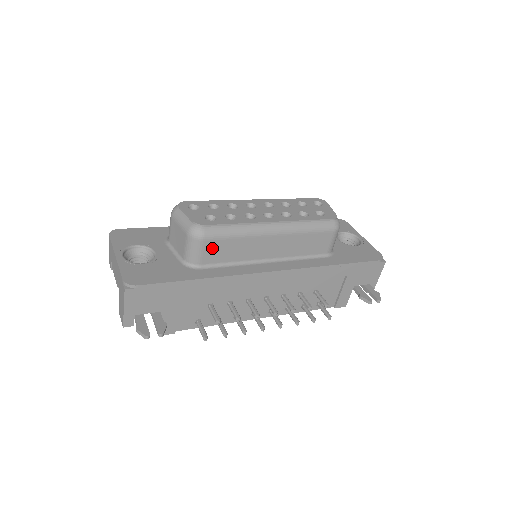
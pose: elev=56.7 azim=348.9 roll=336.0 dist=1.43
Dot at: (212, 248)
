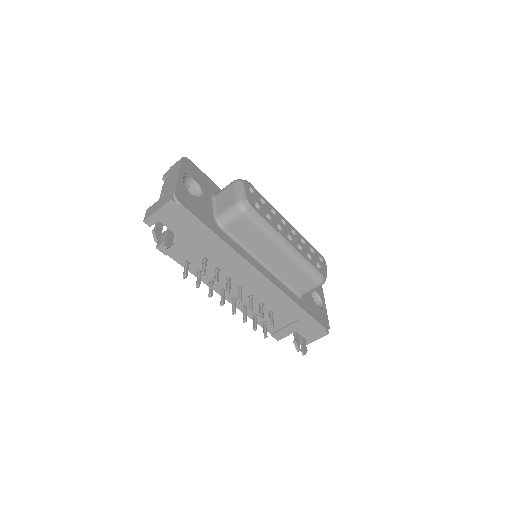
Dot at: (242, 225)
